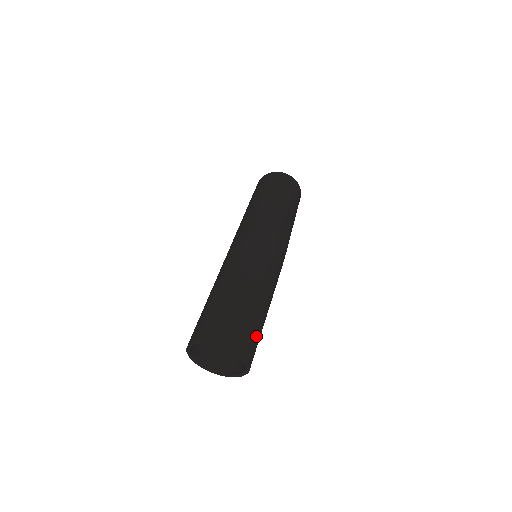
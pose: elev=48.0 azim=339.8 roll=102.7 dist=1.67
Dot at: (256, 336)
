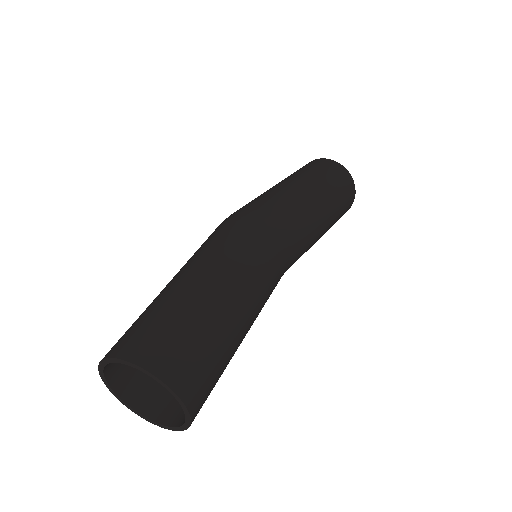
Dot at: (177, 332)
